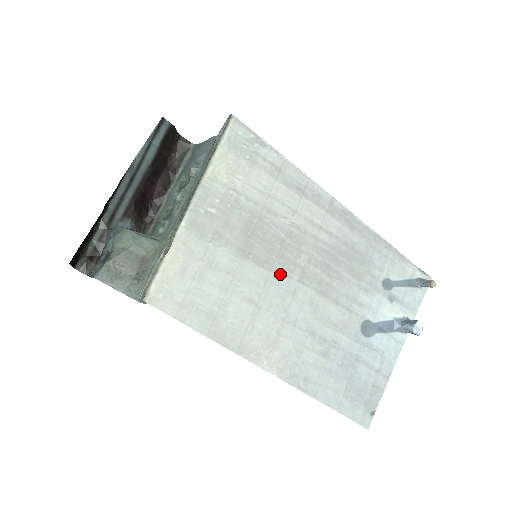
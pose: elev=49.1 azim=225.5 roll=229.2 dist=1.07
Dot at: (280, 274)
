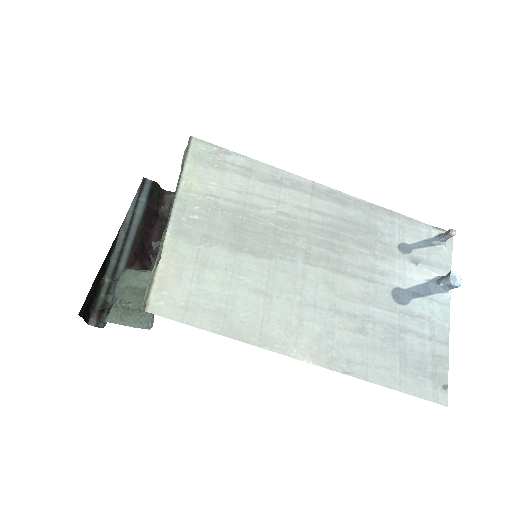
Dot at: (282, 260)
